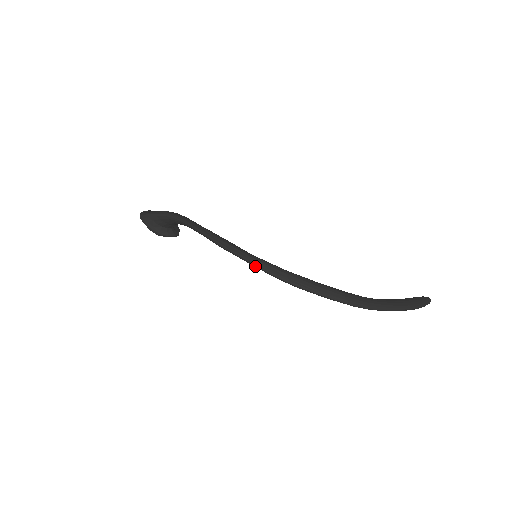
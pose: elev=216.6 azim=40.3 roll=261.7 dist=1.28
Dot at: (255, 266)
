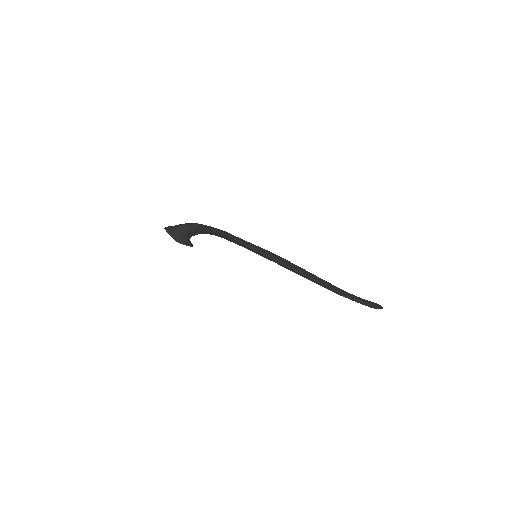
Dot at: (259, 252)
